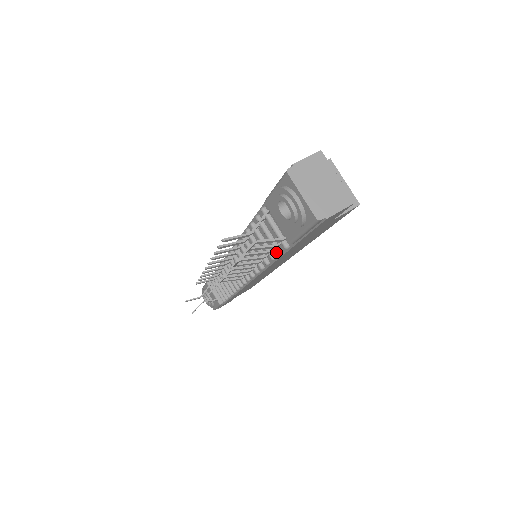
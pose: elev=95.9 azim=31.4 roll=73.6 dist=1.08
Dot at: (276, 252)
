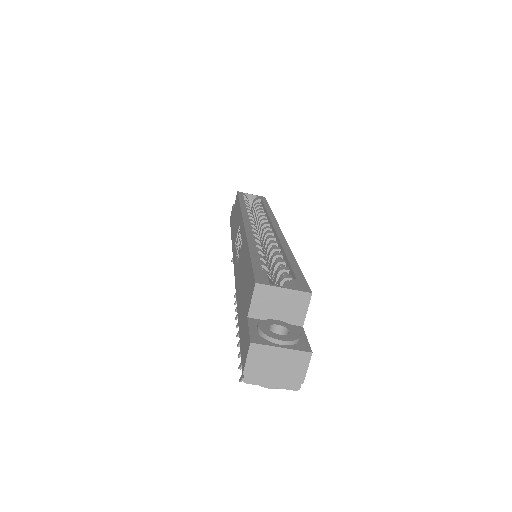
Dot at: occluded
